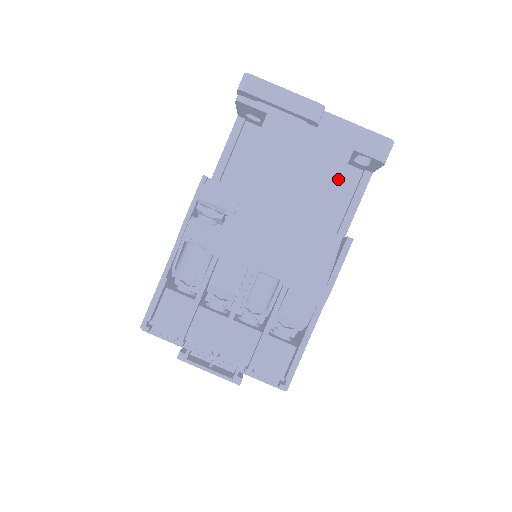
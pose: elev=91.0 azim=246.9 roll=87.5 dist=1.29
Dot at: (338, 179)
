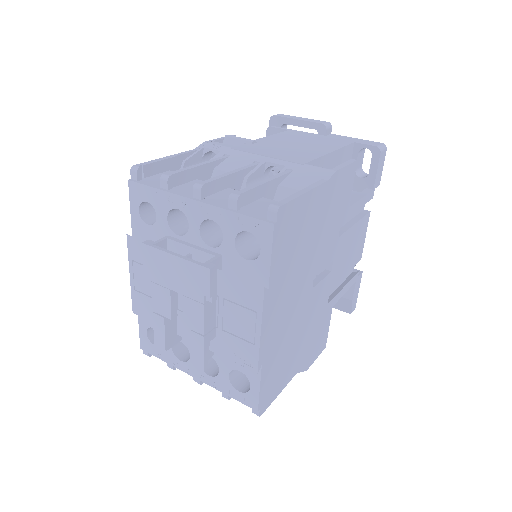
Dot at: (342, 146)
